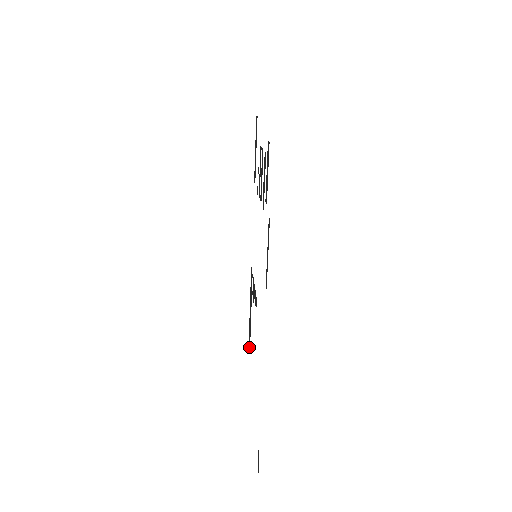
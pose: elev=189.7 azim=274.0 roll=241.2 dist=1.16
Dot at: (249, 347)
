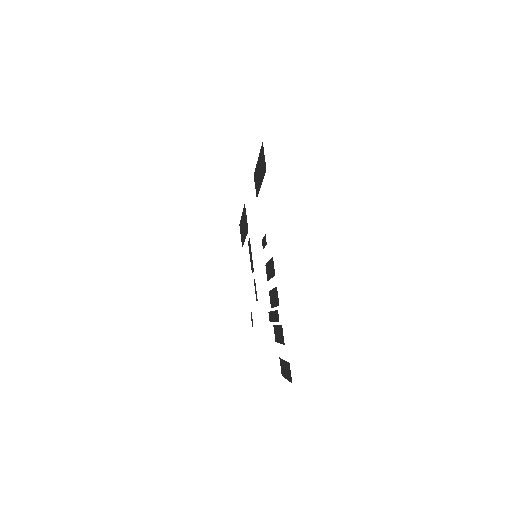
Dot at: (241, 238)
